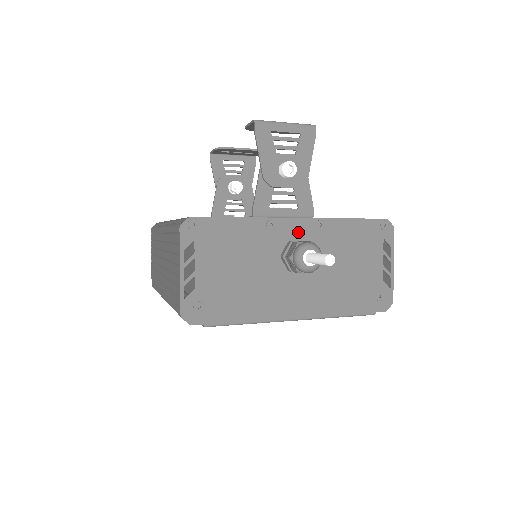
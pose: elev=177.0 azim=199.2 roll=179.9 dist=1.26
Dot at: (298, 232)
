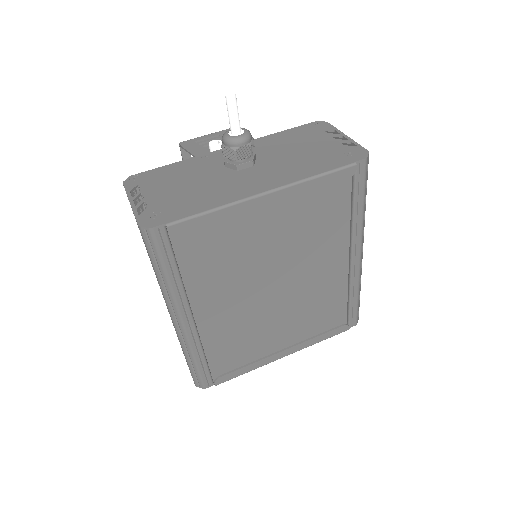
Dot at: occluded
